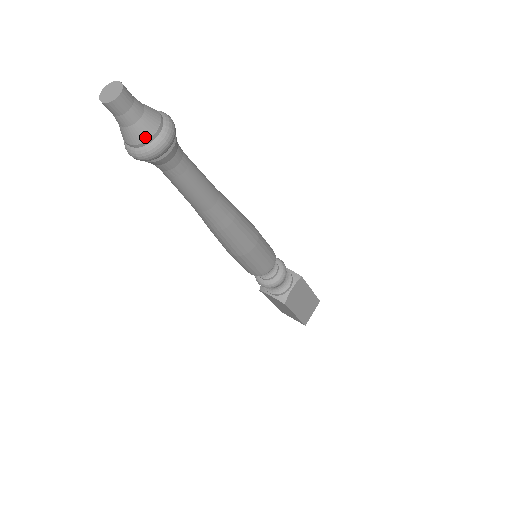
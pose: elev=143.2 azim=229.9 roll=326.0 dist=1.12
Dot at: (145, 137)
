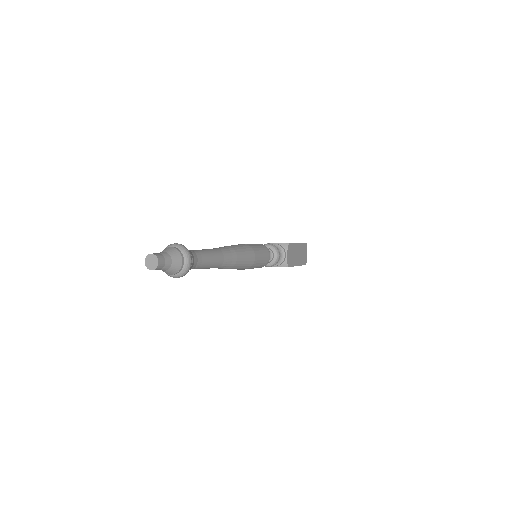
Dot at: (179, 268)
